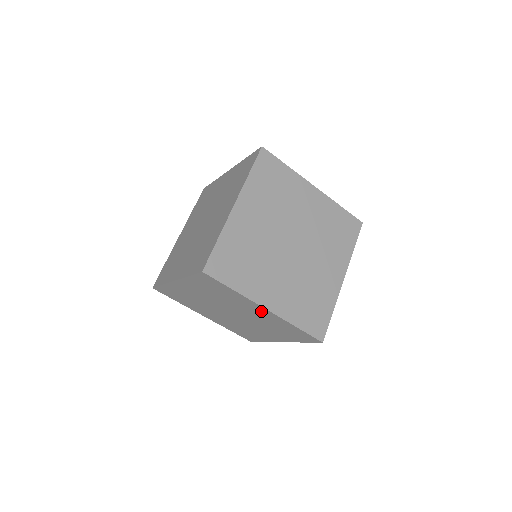
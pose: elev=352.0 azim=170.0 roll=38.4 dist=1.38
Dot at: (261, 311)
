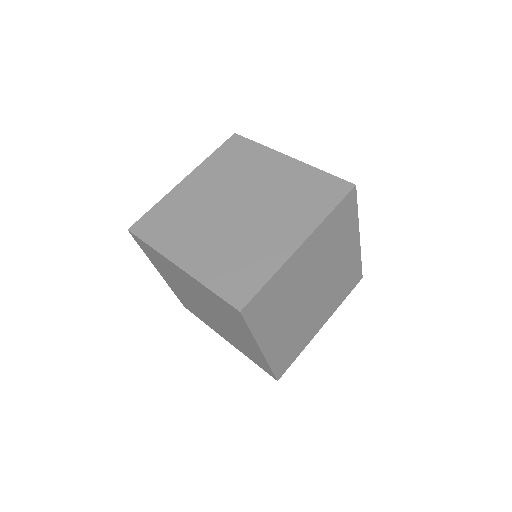
Dot at: (251, 344)
